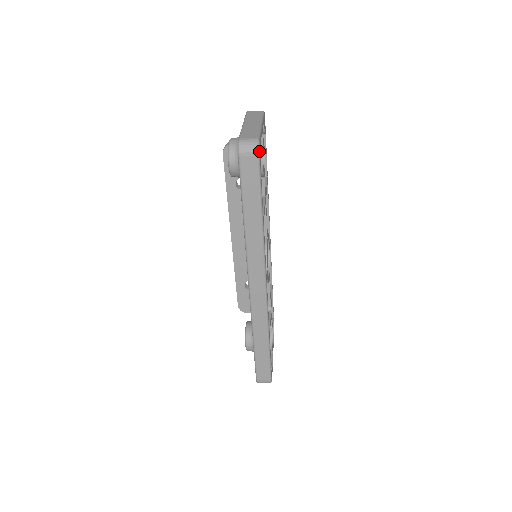
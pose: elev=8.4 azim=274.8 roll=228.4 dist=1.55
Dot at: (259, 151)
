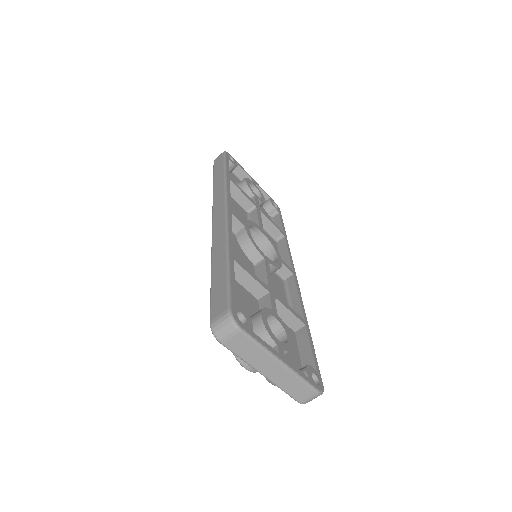
Dot at: (226, 152)
